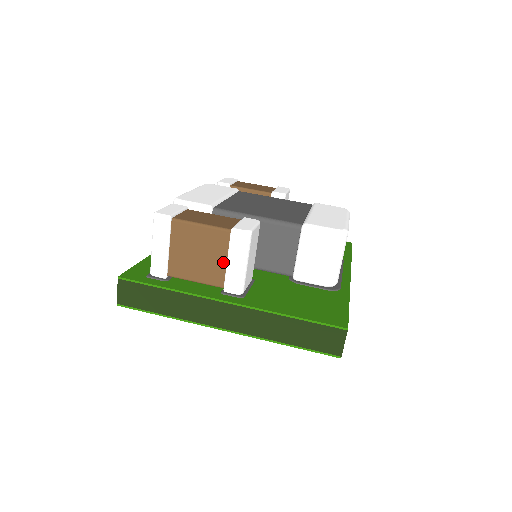
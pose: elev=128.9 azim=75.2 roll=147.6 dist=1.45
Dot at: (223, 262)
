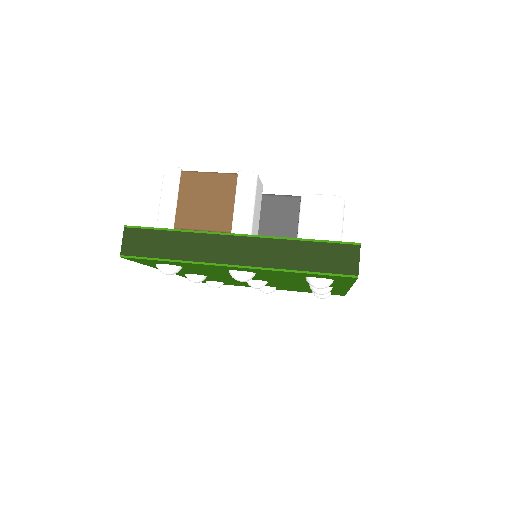
Dot at: (231, 205)
